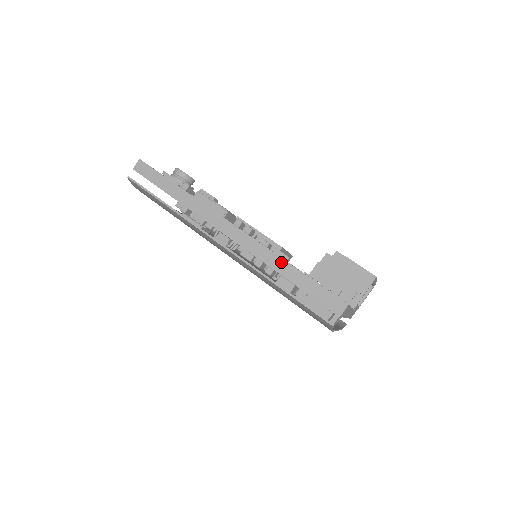
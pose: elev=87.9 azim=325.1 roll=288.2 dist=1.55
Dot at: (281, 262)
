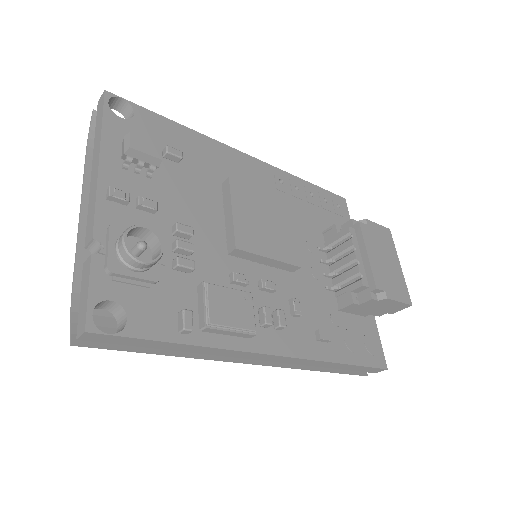
Dot at: (328, 364)
